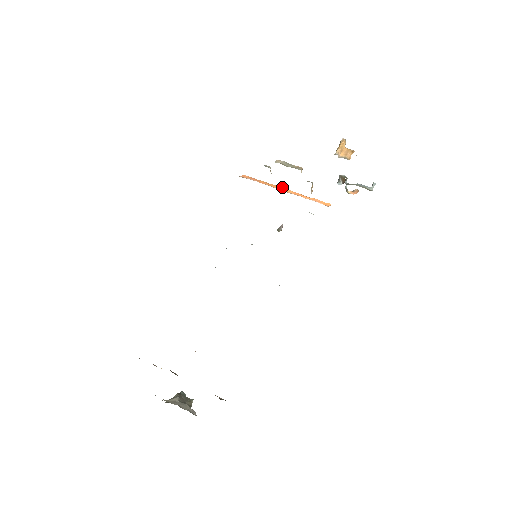
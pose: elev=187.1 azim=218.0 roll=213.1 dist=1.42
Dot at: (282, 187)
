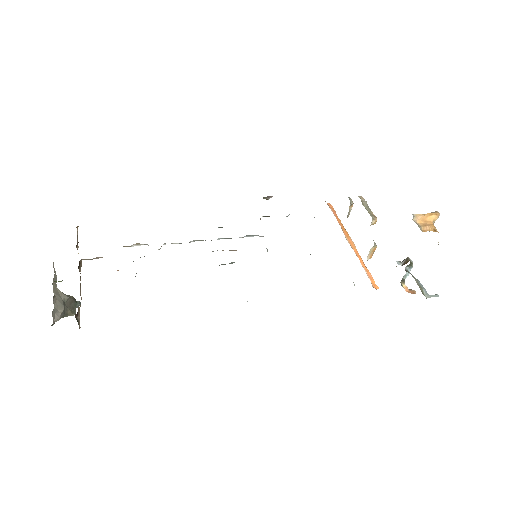
Dot at: occluded
